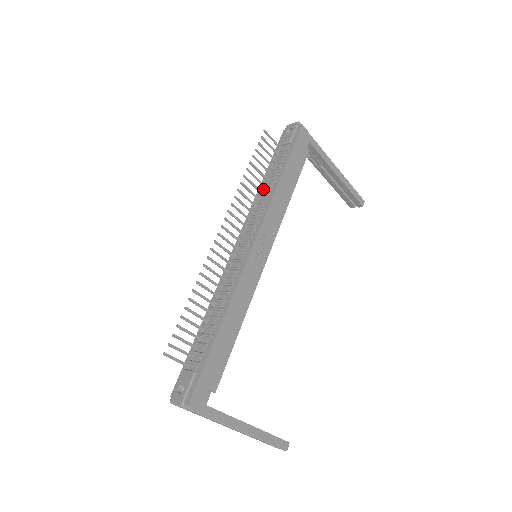
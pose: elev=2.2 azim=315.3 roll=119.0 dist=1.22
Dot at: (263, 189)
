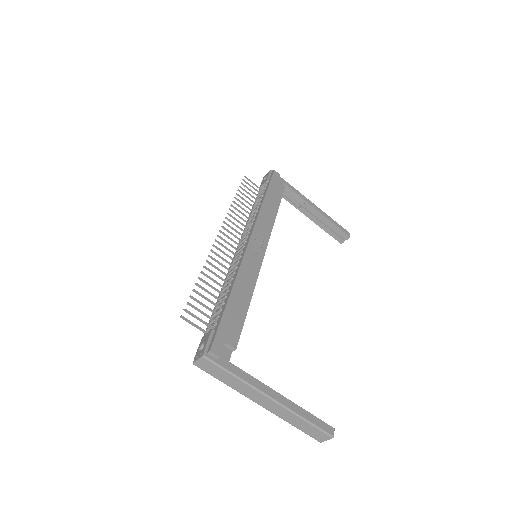
Dot at: (252, 212)
